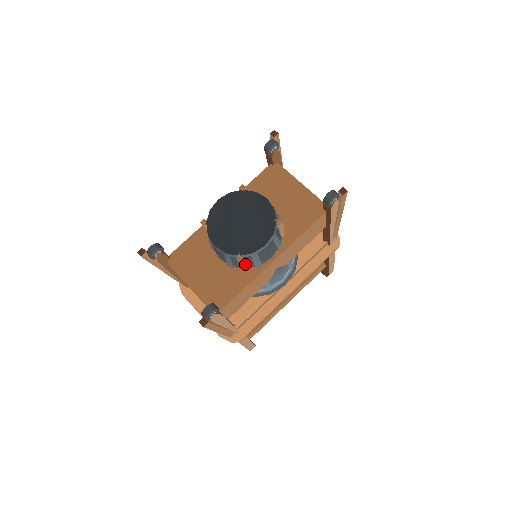
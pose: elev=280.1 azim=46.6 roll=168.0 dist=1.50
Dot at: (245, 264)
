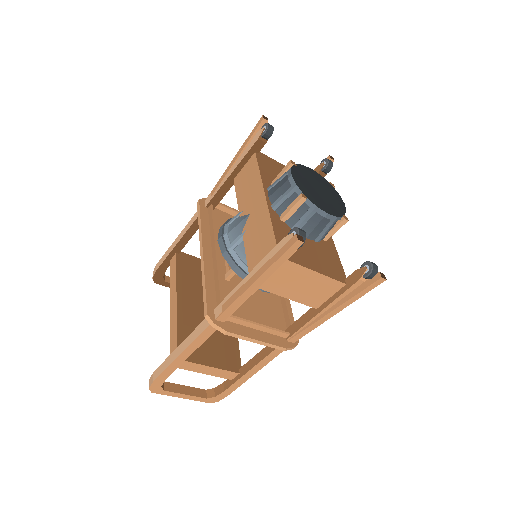
Dot at: (335, 229)
